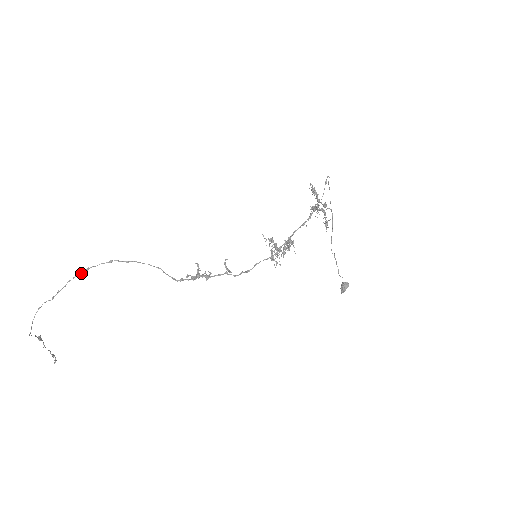
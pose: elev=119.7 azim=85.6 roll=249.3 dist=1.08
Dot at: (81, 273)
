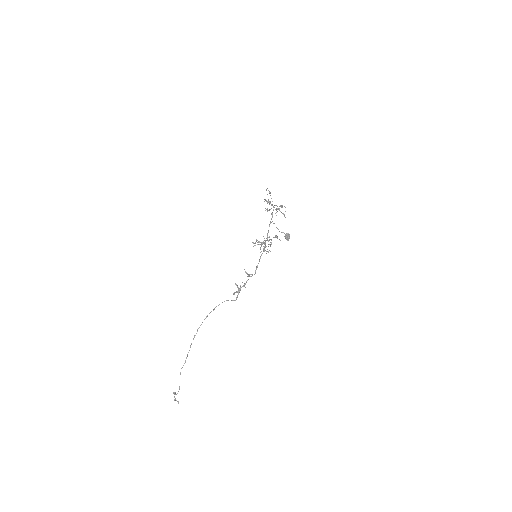
Dot at: (195, 335)
